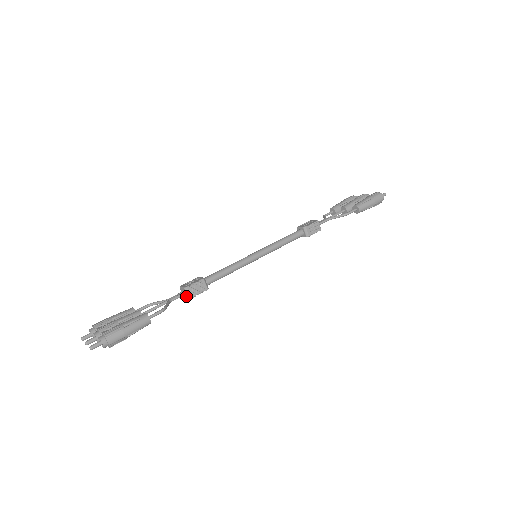
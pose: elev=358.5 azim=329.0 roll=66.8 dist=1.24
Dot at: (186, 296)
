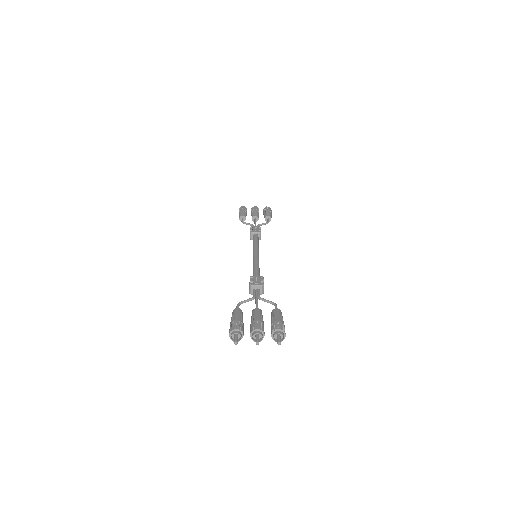
Dot at: occluded
